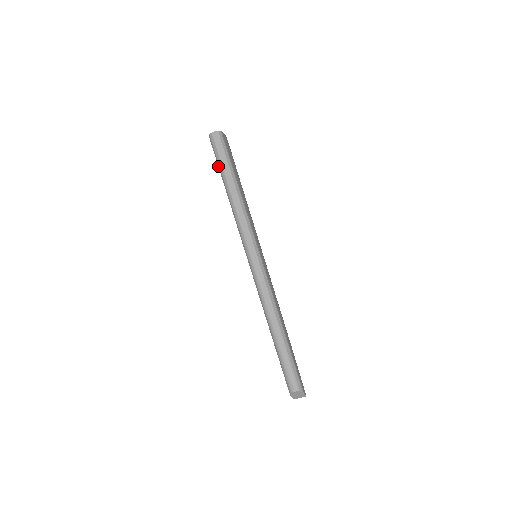
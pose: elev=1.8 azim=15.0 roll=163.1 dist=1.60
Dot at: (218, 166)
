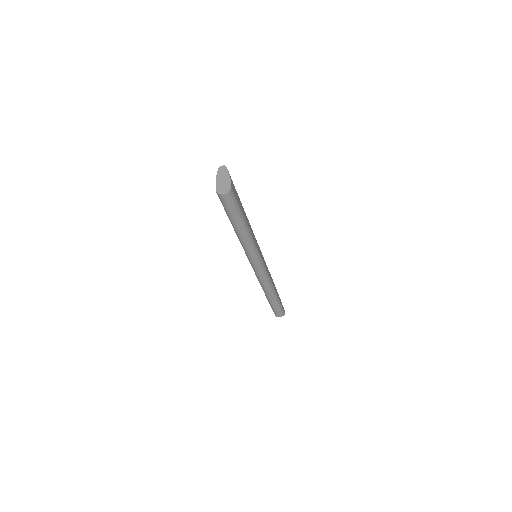
Dot at: (227, 214)
